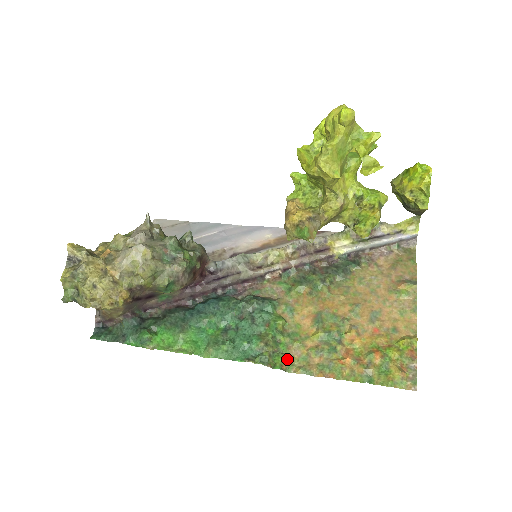
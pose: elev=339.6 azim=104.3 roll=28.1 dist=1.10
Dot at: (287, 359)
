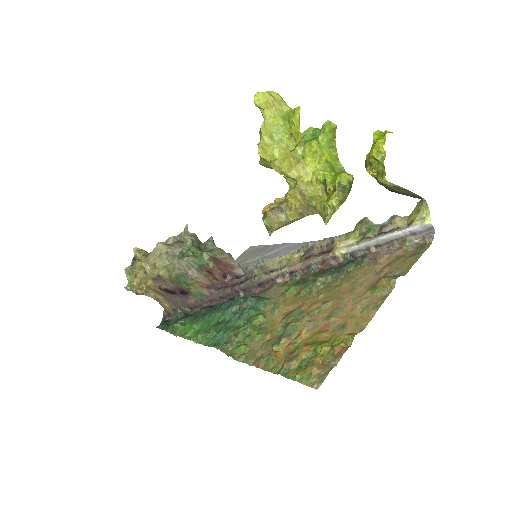
Dot at: (243, 349)
